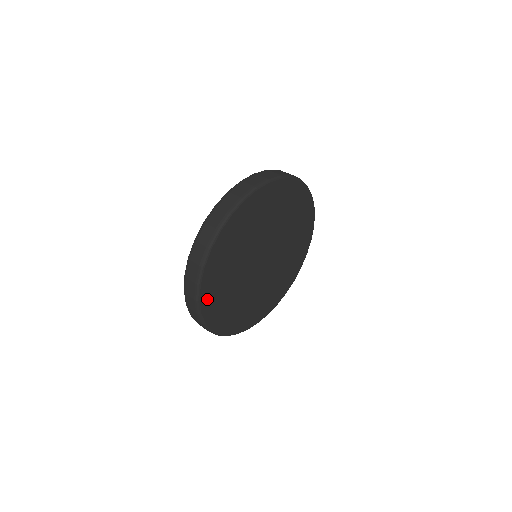
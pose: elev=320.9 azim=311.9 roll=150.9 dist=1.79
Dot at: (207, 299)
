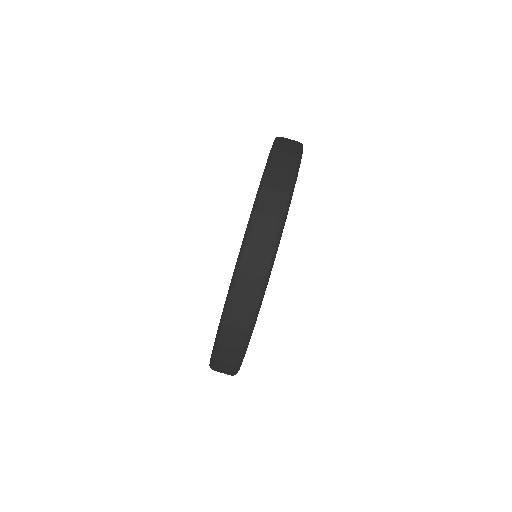
Dot at: occluded
